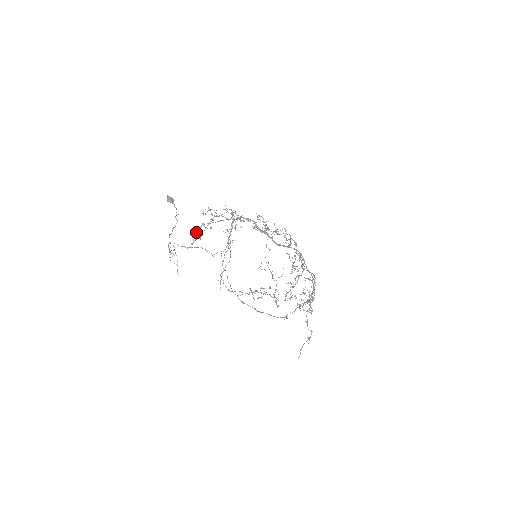
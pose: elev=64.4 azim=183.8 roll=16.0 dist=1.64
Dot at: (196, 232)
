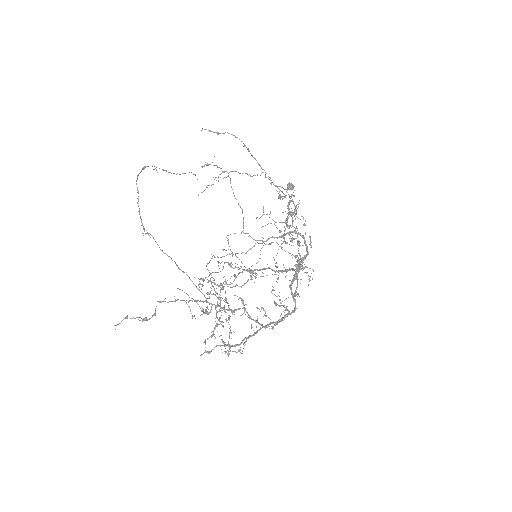
Dot at: occluded
